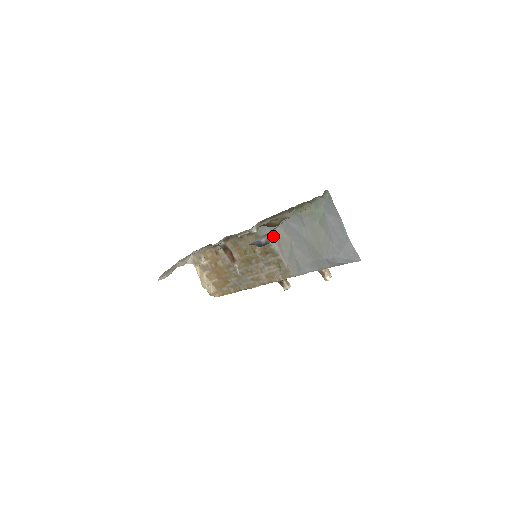
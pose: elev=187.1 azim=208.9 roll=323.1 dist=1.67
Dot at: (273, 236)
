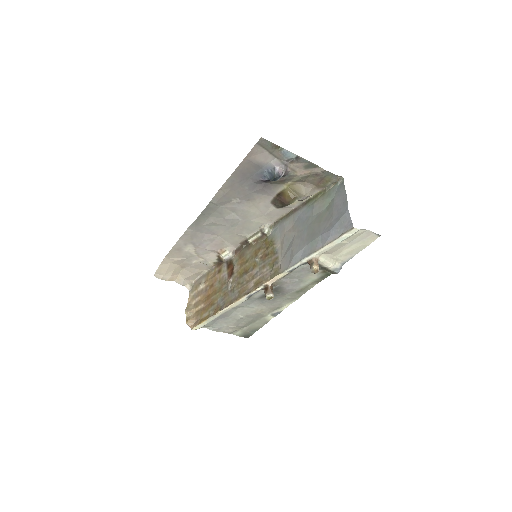
Dot at: (280, 235)
